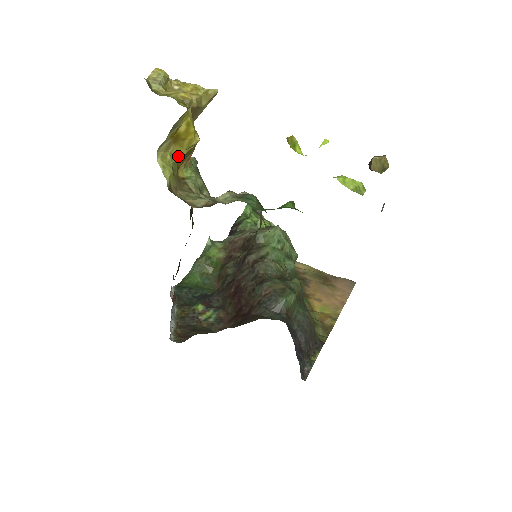
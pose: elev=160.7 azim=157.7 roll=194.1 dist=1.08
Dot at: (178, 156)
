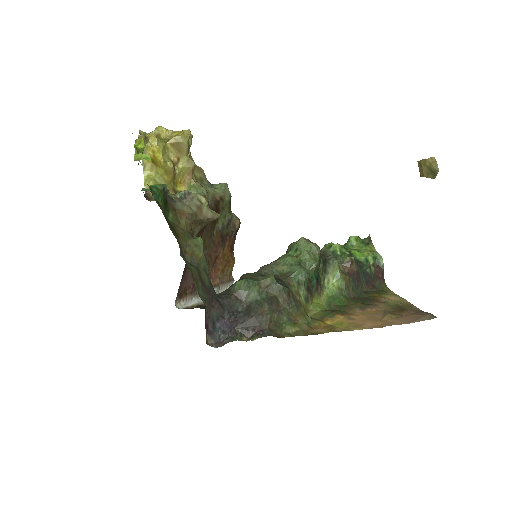
Dot at: (161, 174)
